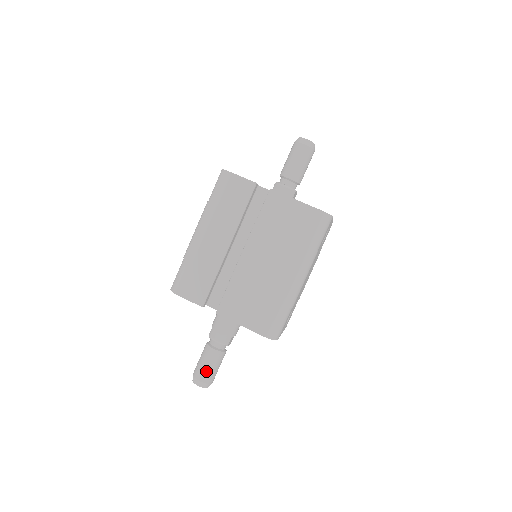
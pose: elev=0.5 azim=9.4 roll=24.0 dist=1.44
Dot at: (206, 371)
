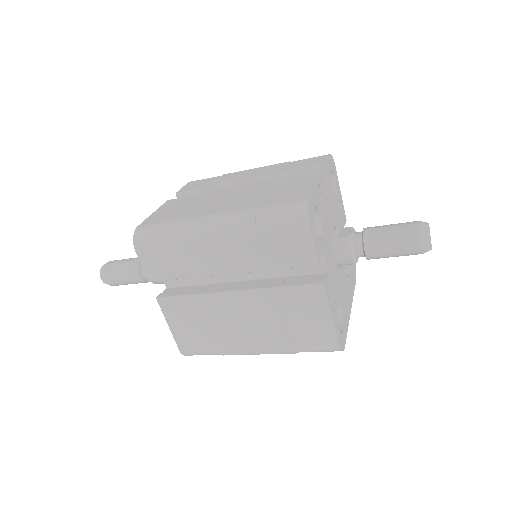
Dot at: (118, 280)
